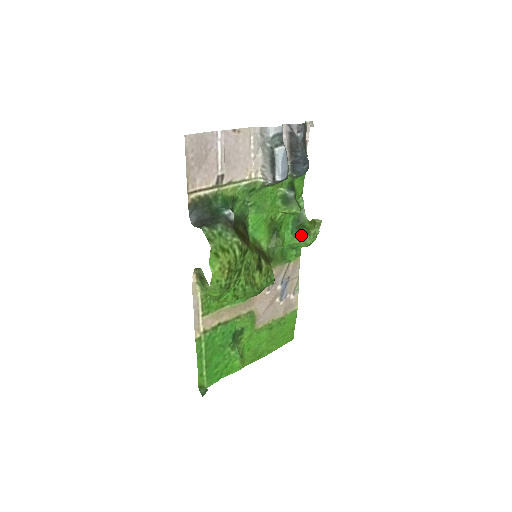
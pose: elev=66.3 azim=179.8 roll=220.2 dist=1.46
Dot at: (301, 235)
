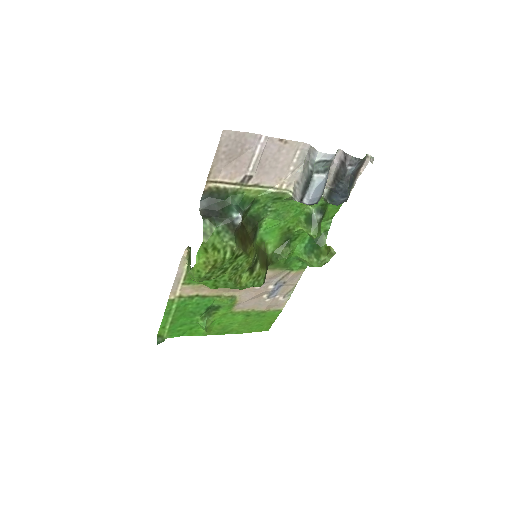
Dot at: (311, 255)
